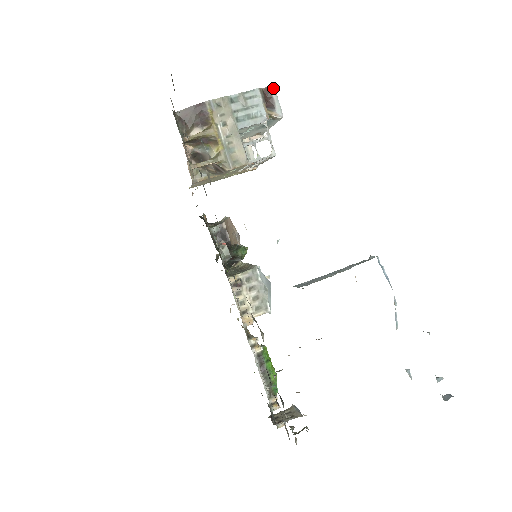
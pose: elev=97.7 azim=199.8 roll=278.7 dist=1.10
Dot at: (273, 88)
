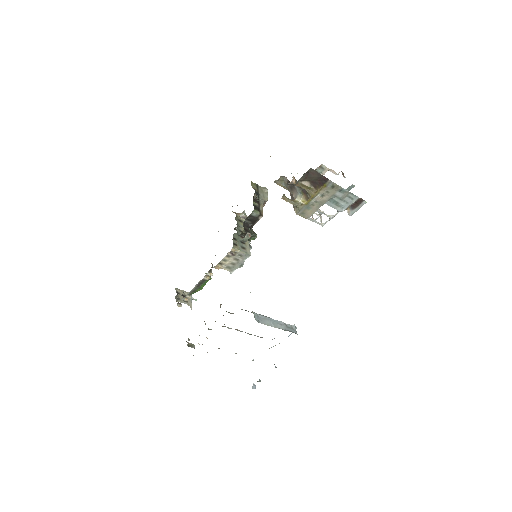
Dot at: (365, 203)
